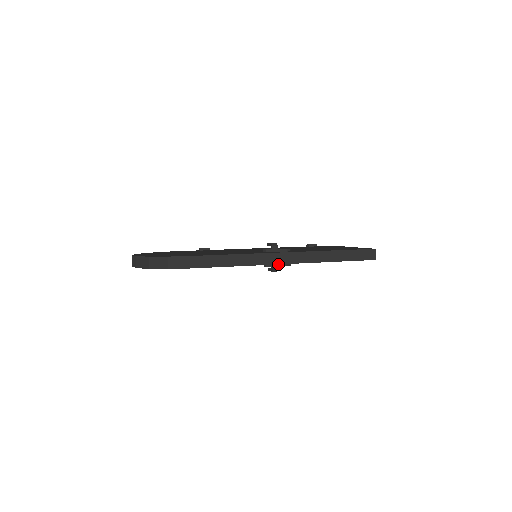
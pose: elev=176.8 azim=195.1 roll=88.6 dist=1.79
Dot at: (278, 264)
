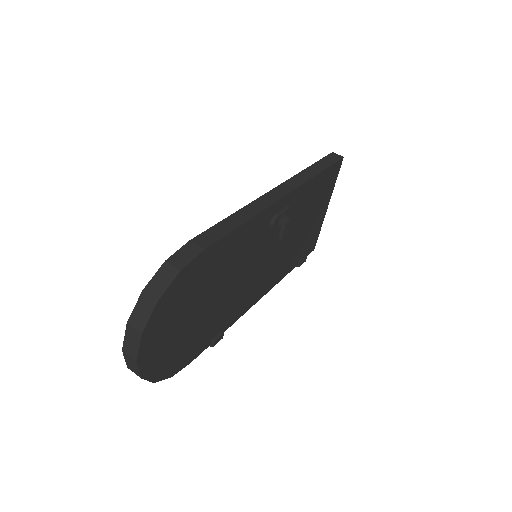
Dot at: (281, 211)
